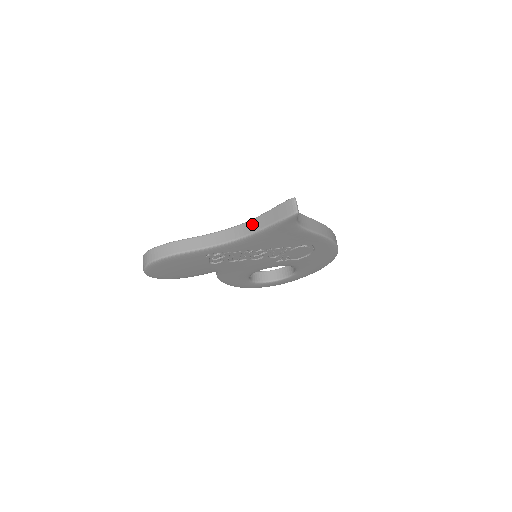
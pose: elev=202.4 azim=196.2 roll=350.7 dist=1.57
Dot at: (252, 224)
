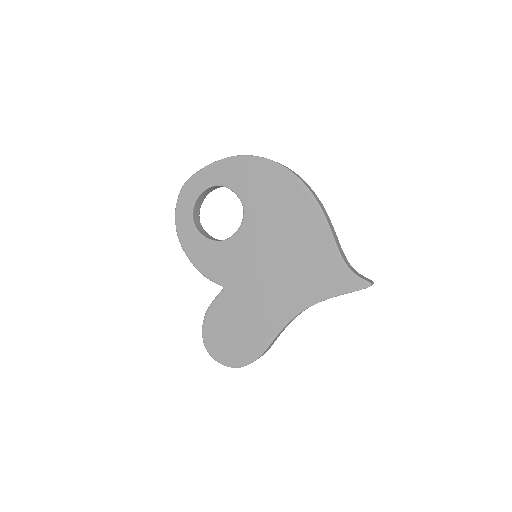
Dot at: occluded
